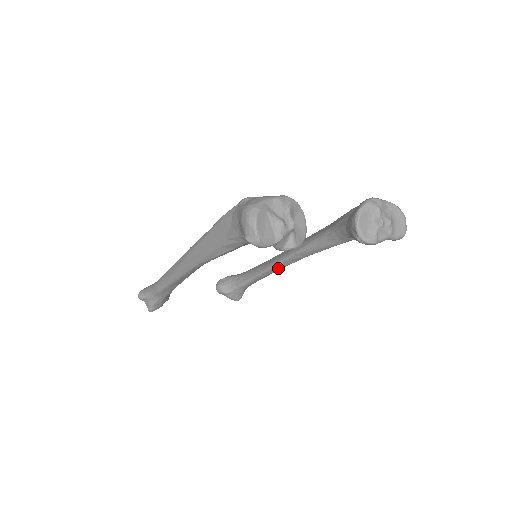
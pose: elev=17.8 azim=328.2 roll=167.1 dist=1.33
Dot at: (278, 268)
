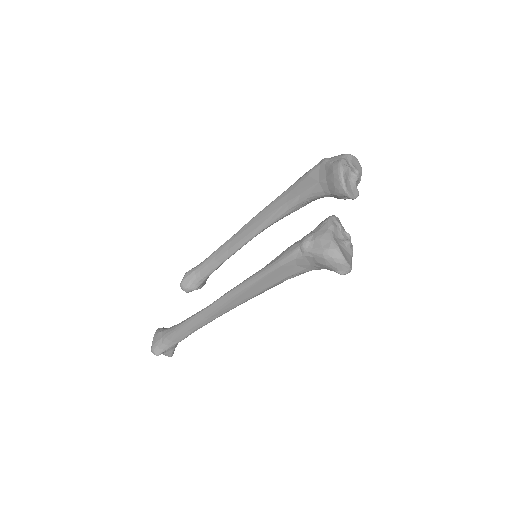
Dot at: occluded
